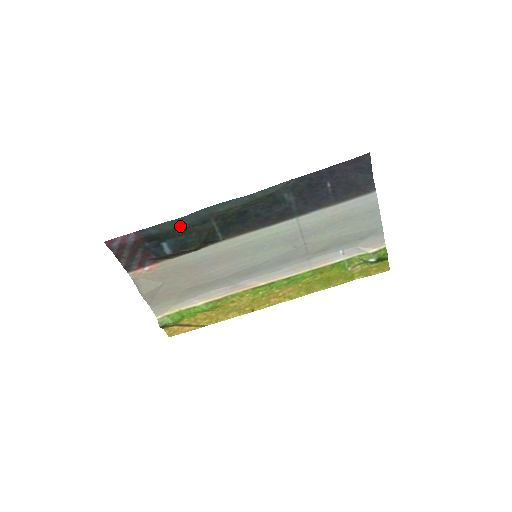
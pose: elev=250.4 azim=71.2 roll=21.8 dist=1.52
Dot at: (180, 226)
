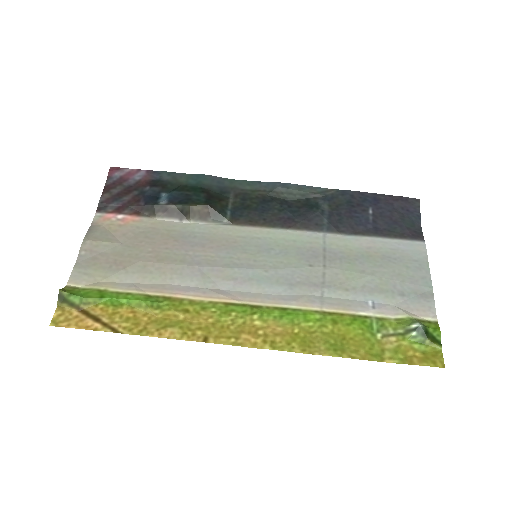
Dot at: (196, 183)
